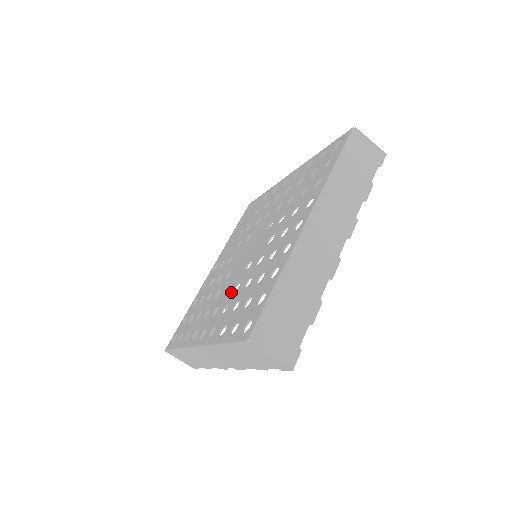
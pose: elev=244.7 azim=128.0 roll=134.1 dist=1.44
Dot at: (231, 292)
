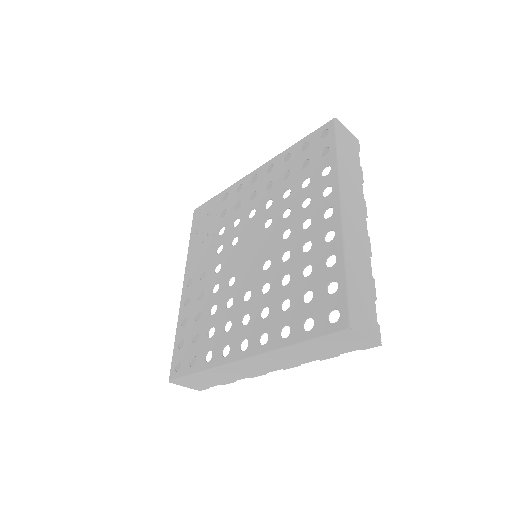
Dot at: (259, 295)
